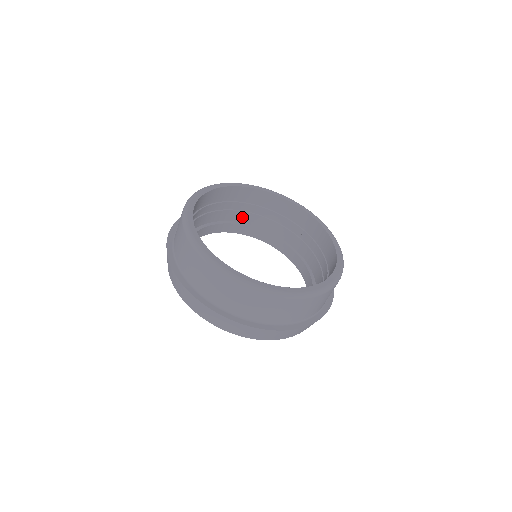
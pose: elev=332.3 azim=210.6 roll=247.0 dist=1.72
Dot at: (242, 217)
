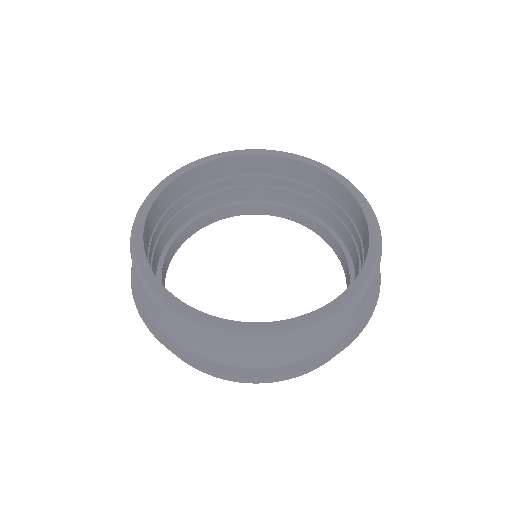
Dot at: (322, 212)
